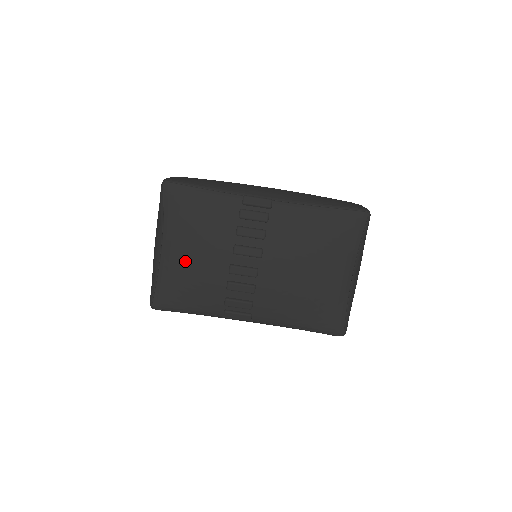
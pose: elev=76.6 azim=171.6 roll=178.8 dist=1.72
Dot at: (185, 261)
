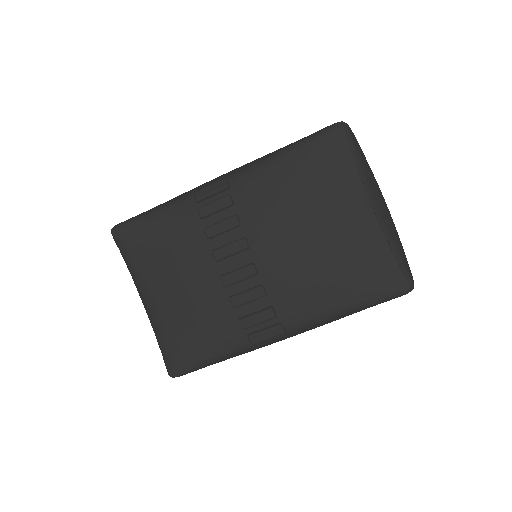
Dot at: (174, 302)
